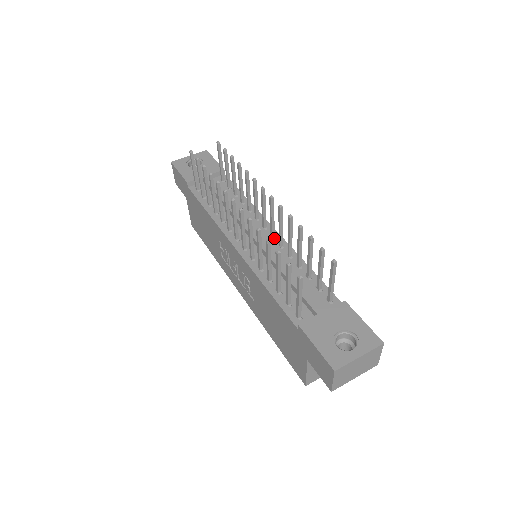
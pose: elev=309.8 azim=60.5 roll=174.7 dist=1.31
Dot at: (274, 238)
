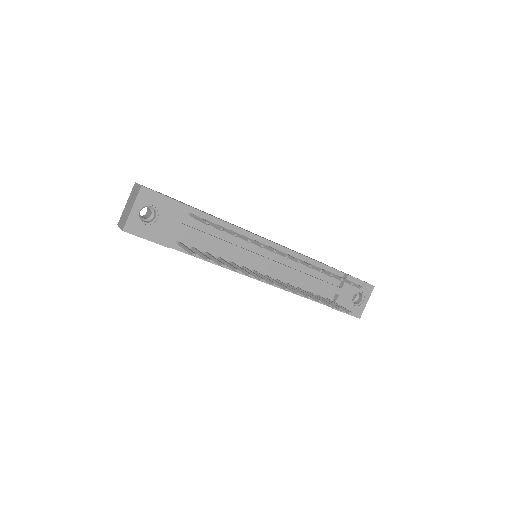
Dot at: occluded
